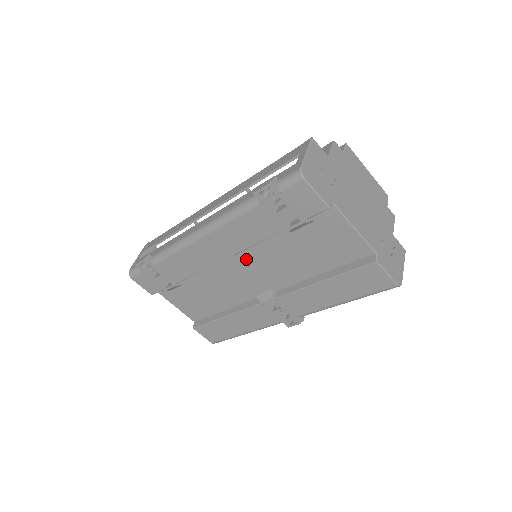
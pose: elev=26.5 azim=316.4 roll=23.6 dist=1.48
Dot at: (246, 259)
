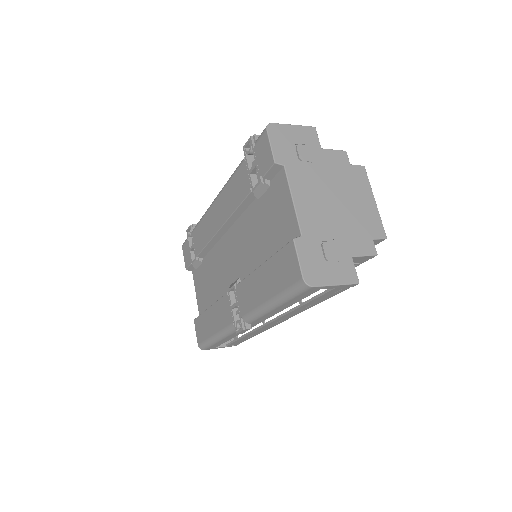
Dot at: (234, 236)
